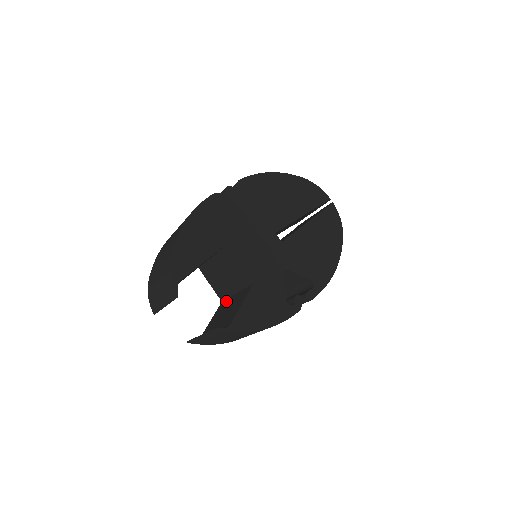
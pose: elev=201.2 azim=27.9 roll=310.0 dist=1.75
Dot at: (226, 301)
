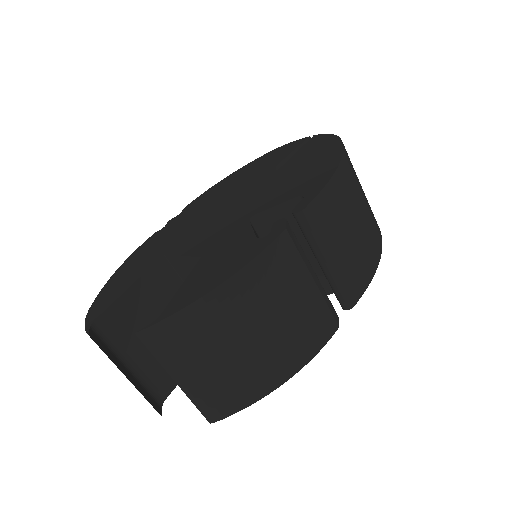
Dot at: occluded
